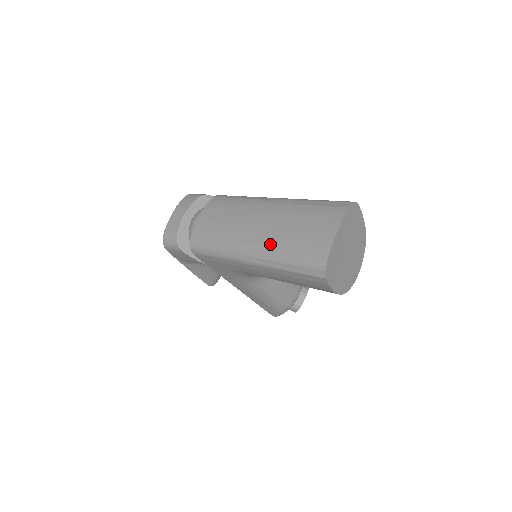
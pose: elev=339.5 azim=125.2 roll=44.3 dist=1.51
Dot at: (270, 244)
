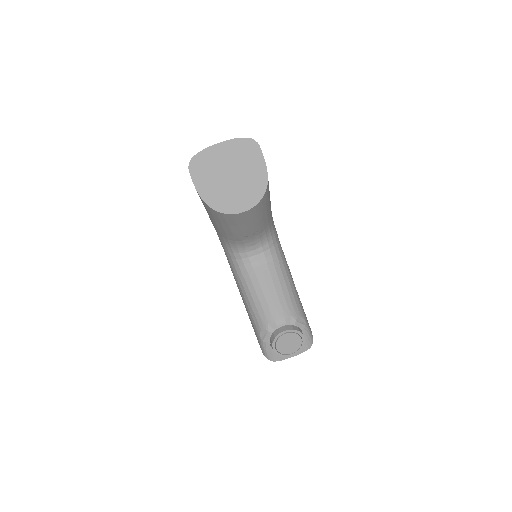
Dot at: occluded
